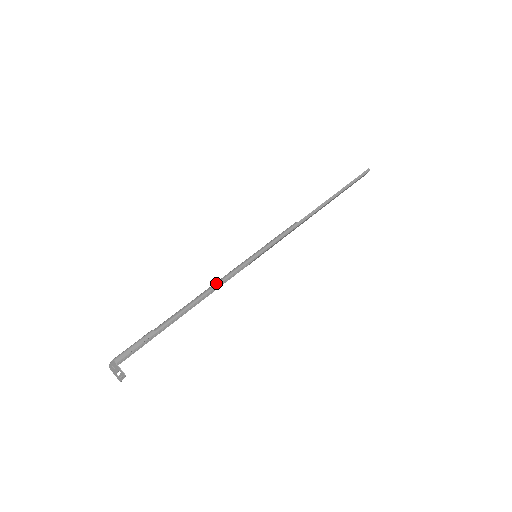
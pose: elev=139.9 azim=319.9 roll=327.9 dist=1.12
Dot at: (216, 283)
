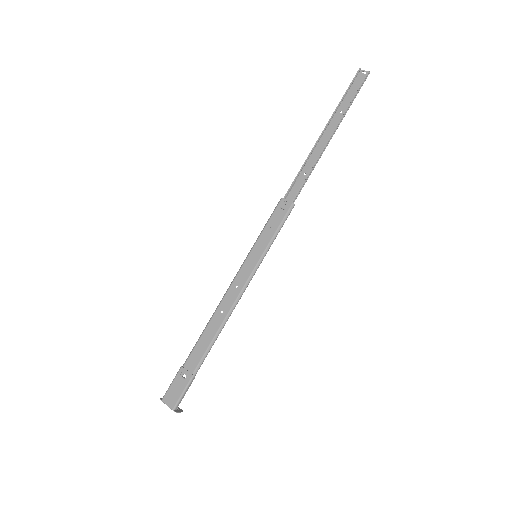
Dot at: (231, 311)
